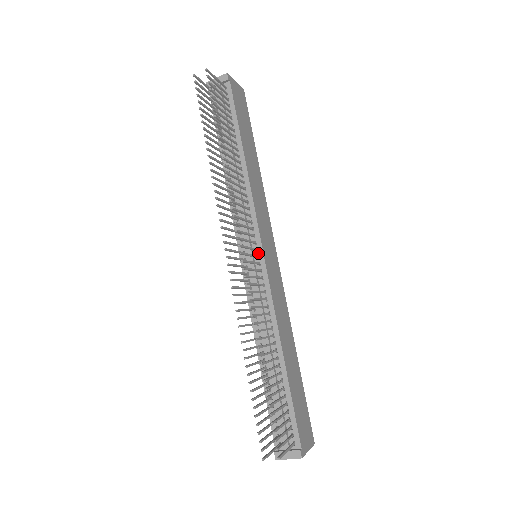
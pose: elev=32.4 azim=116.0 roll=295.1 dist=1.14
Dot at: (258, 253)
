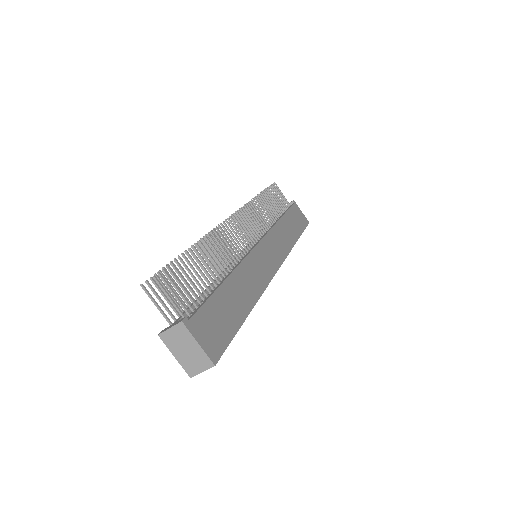
Dot at: (255, 244)
